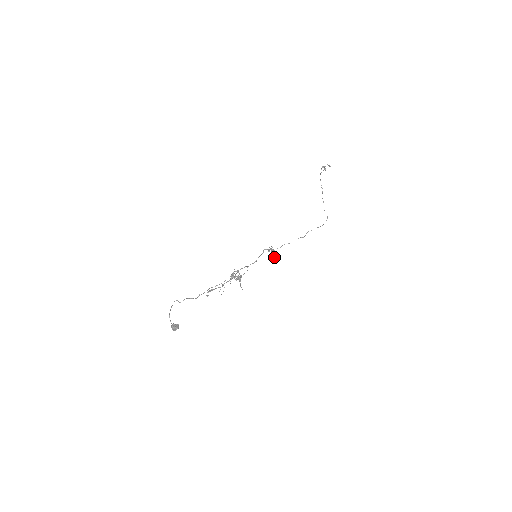
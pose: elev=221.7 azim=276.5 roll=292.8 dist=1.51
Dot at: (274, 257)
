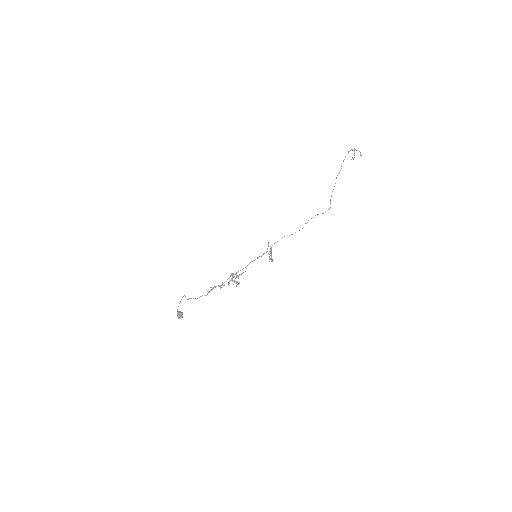
Dot at: occluded
